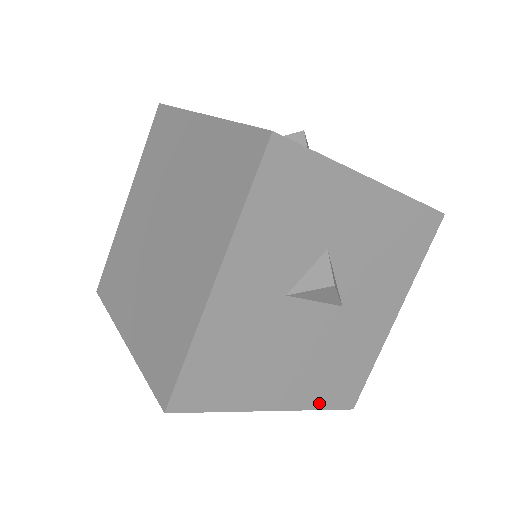
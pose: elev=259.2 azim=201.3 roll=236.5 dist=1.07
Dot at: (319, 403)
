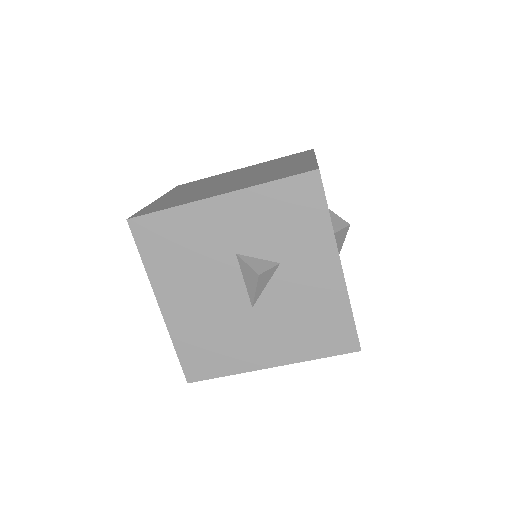
Dot at: (179, 344)
